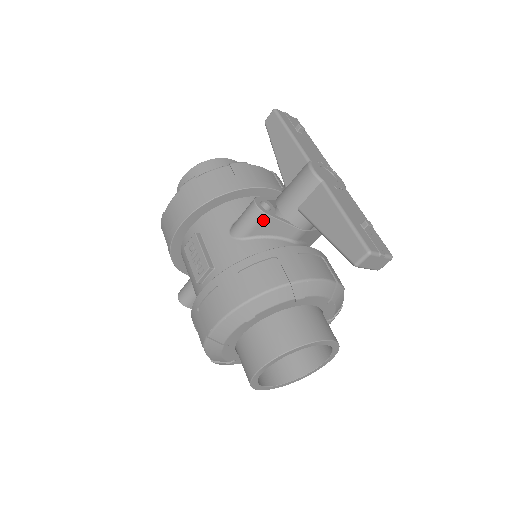
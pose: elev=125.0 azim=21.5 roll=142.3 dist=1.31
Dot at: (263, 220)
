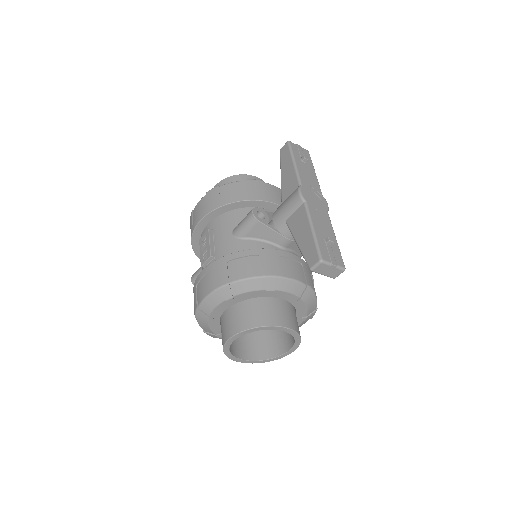
Dot at: (257, 226)
